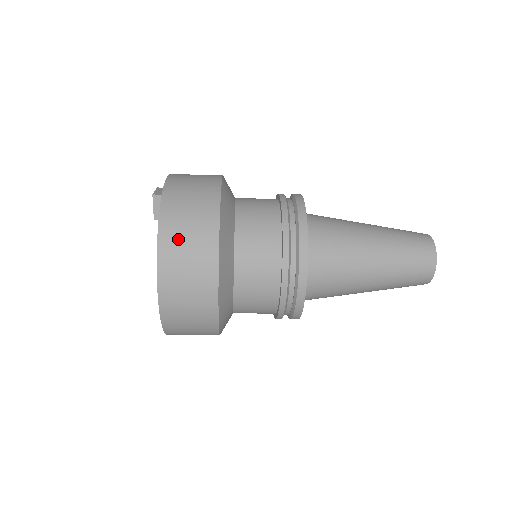
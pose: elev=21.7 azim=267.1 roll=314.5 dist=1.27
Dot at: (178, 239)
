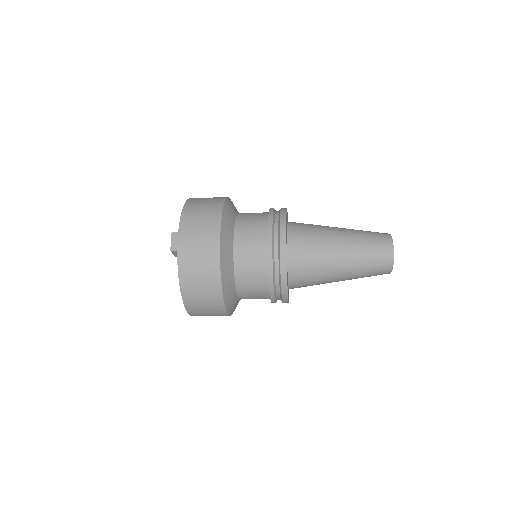
Dot at: (196, 299)
